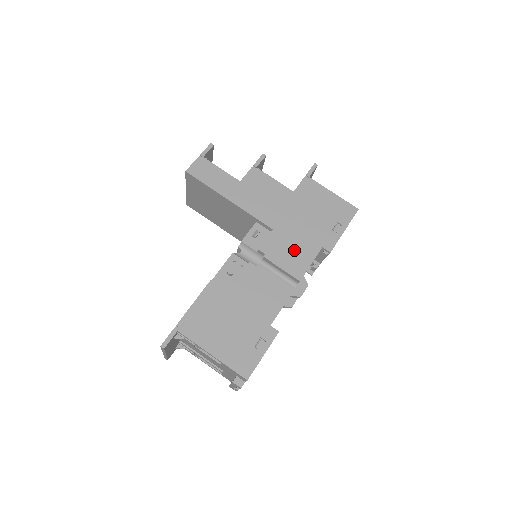
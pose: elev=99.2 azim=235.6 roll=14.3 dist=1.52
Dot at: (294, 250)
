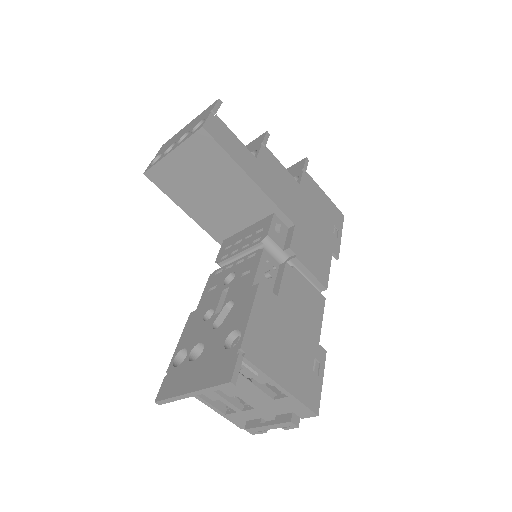
Dot at: (315, 252)
